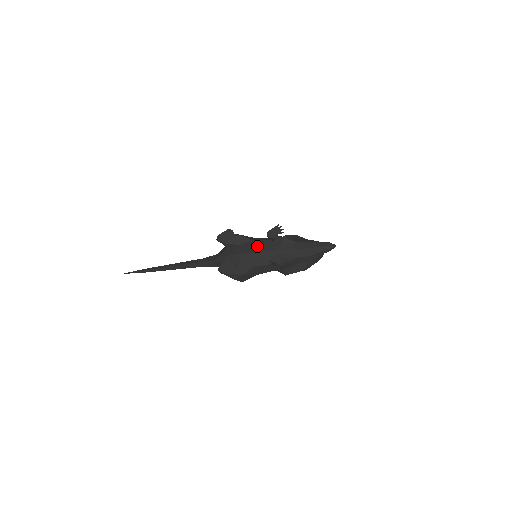
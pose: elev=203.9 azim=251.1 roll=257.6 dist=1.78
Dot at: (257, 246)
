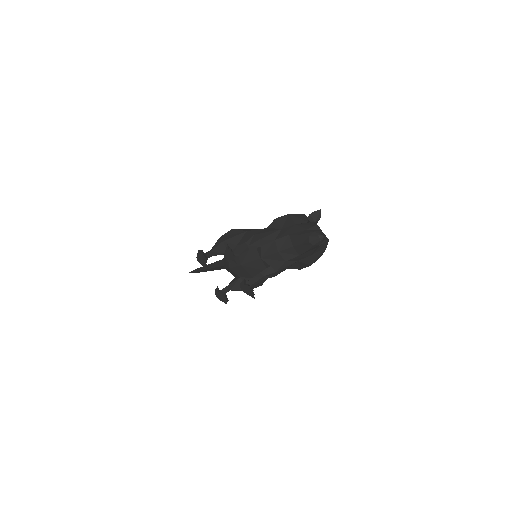
Dot at: (241, 255)
